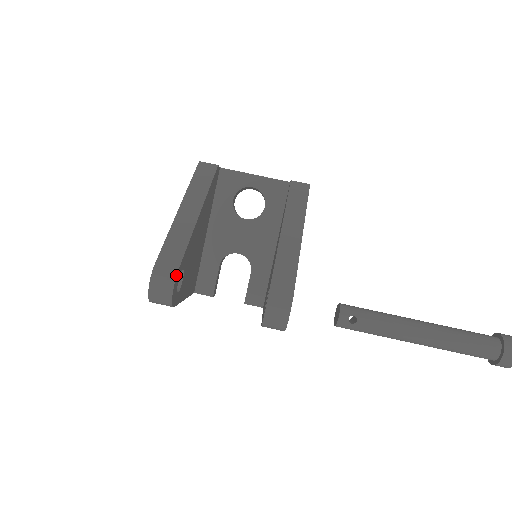
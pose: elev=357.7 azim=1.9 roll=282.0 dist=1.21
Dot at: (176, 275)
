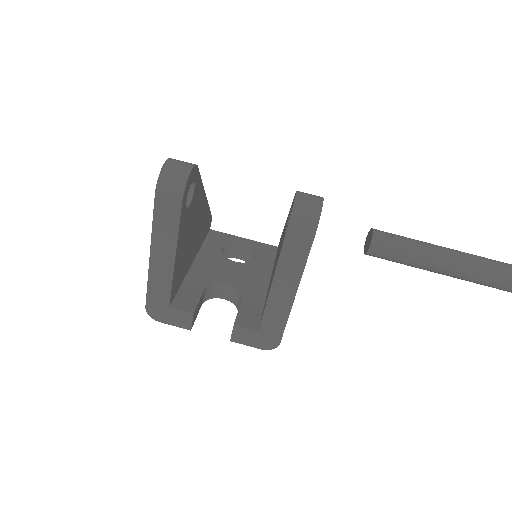
Dot at: occluded
